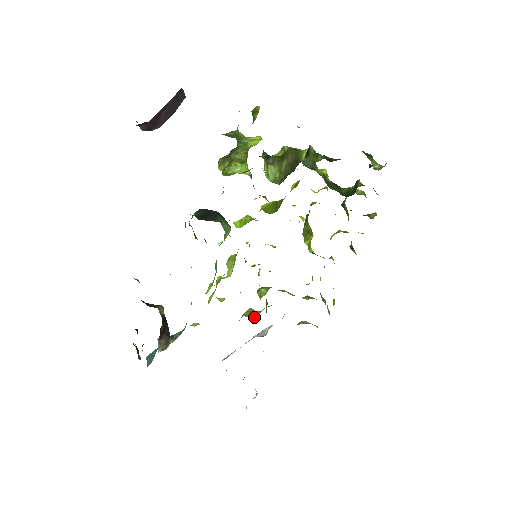
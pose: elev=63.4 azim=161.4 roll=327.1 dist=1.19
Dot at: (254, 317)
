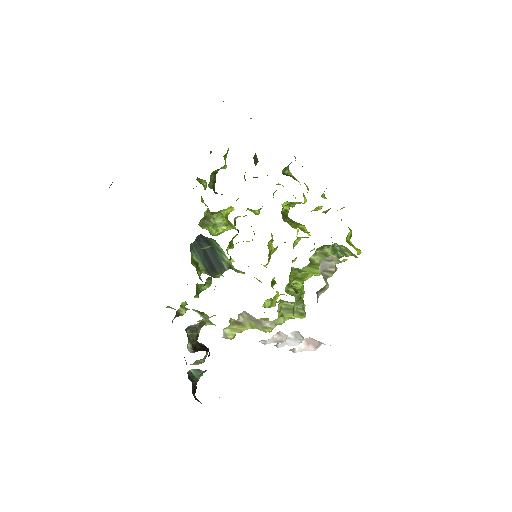
Dot at: (298, 314)
